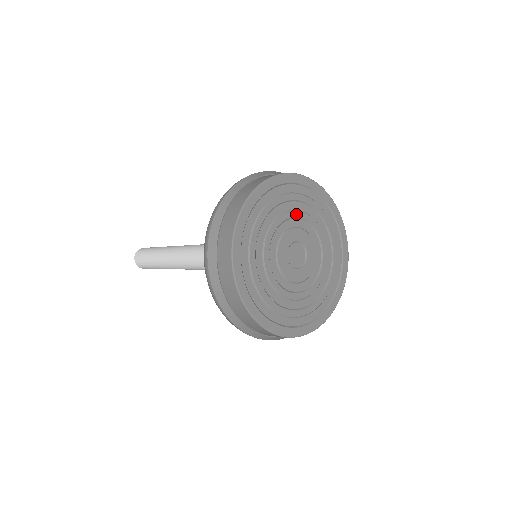
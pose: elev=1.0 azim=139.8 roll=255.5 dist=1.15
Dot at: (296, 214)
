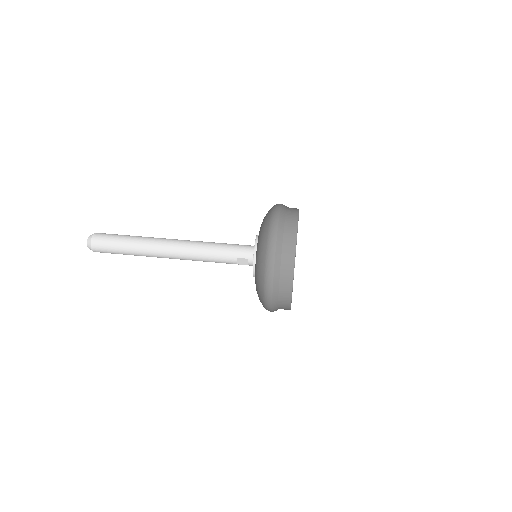
Dot at: occluded
